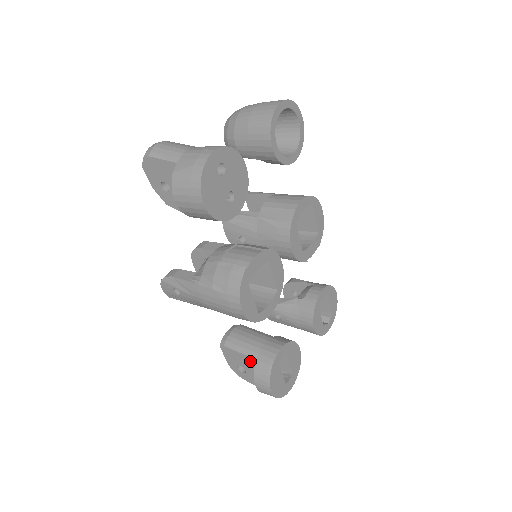
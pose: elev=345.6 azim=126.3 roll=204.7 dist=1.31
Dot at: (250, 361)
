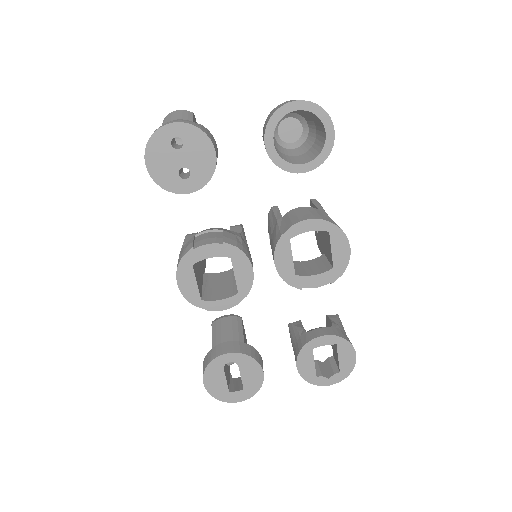
Dot at: occluded
